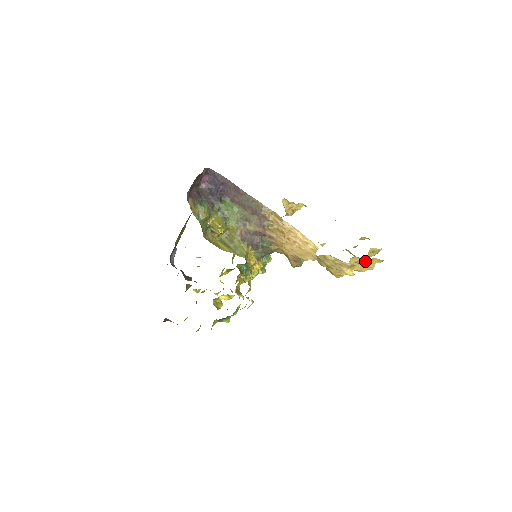
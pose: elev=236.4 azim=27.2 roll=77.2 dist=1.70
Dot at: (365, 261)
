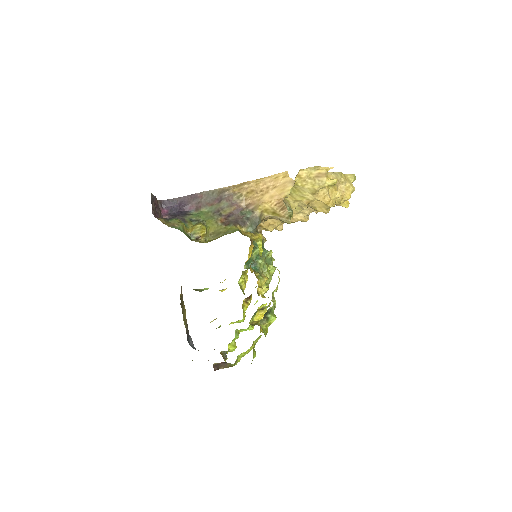
Dot at: (339, 178)
